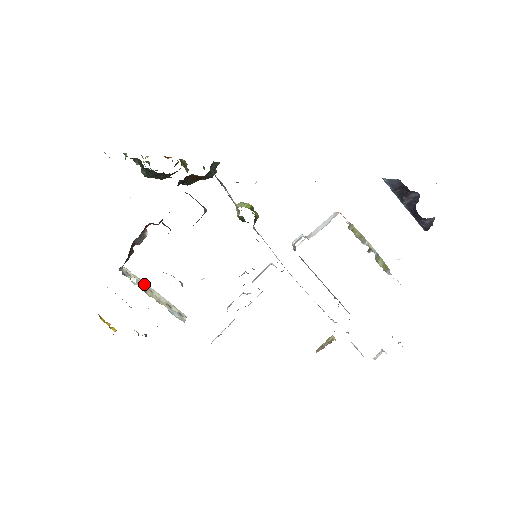
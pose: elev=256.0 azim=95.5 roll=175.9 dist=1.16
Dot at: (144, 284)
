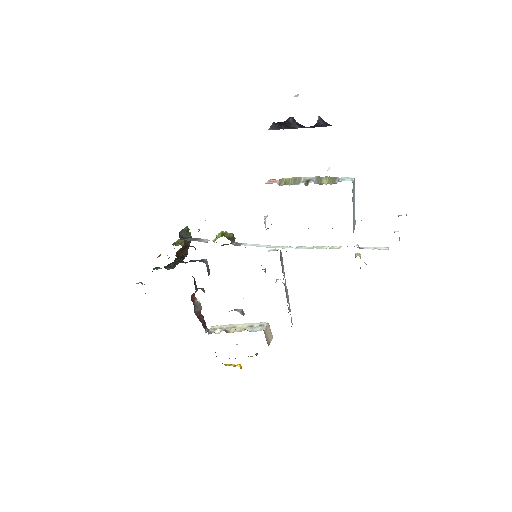
Dot at: (225, 328)
